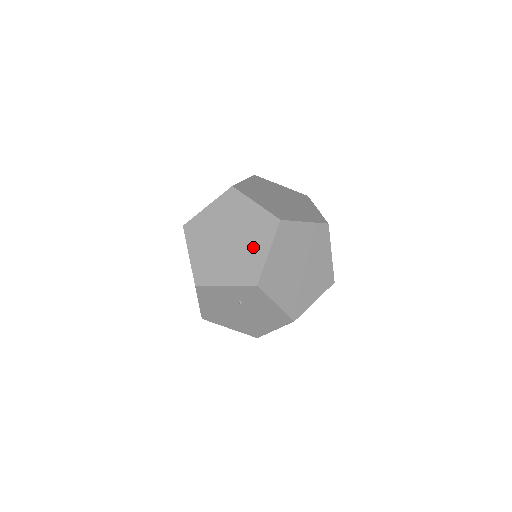
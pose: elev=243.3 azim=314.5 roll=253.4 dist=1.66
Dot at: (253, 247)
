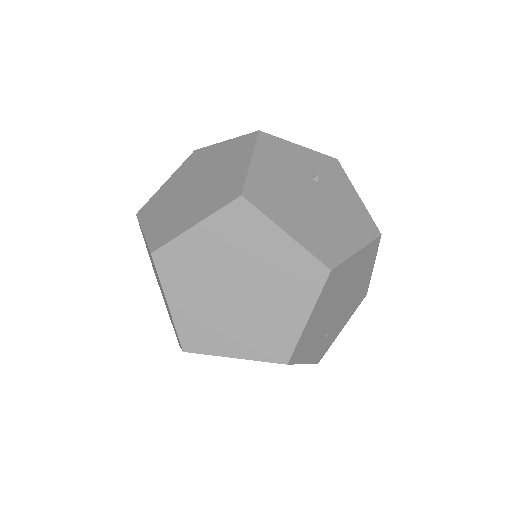
Dot at: occluded
